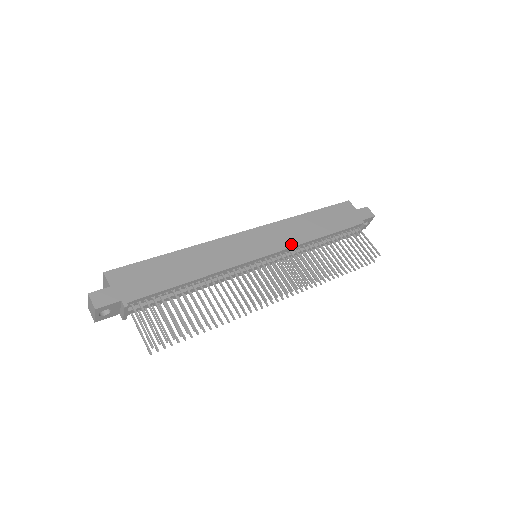
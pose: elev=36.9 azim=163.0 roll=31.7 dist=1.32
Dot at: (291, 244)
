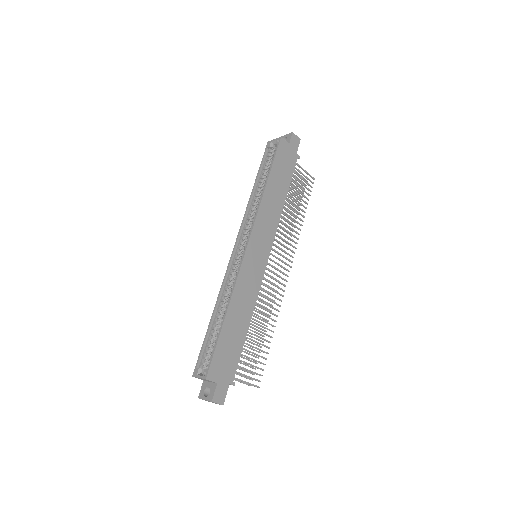
Dot at: (275, 229)
